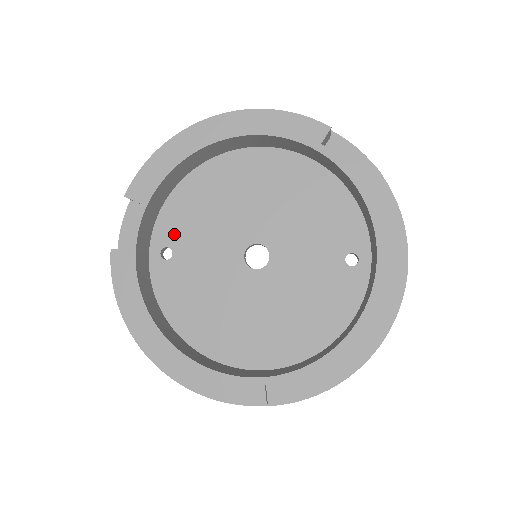
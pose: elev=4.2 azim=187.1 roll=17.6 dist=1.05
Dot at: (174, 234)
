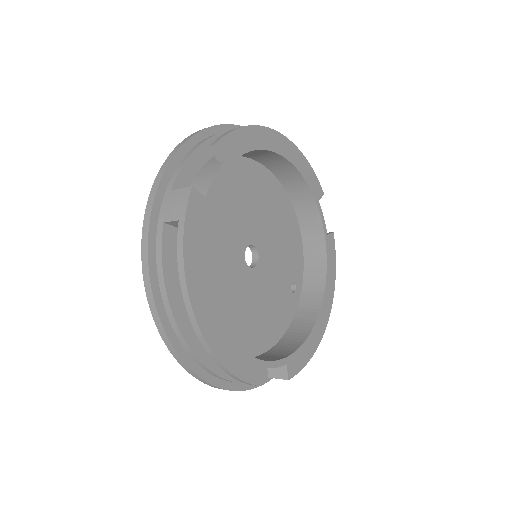
Dot at: occluded
